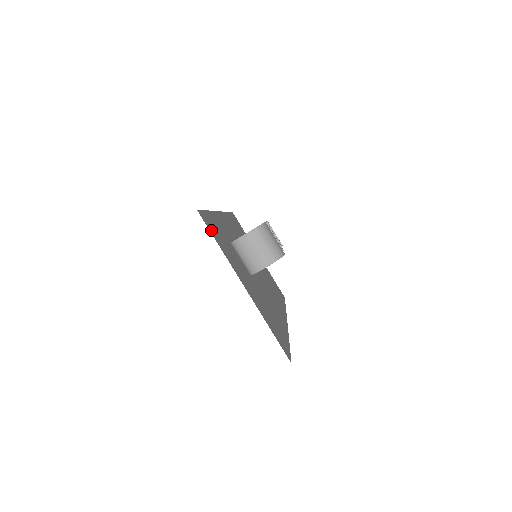
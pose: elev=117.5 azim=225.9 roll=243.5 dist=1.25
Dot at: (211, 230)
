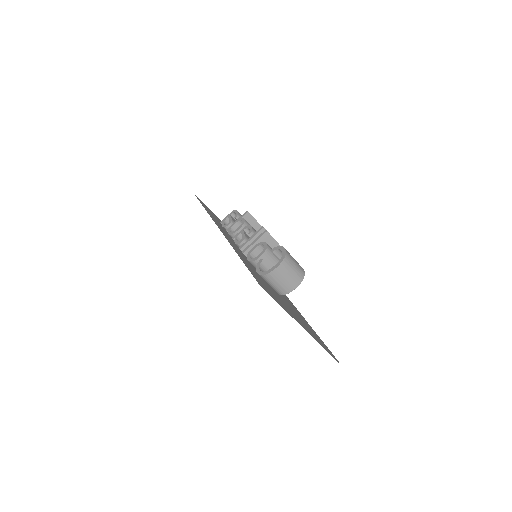
Dot at: (269, 294)
